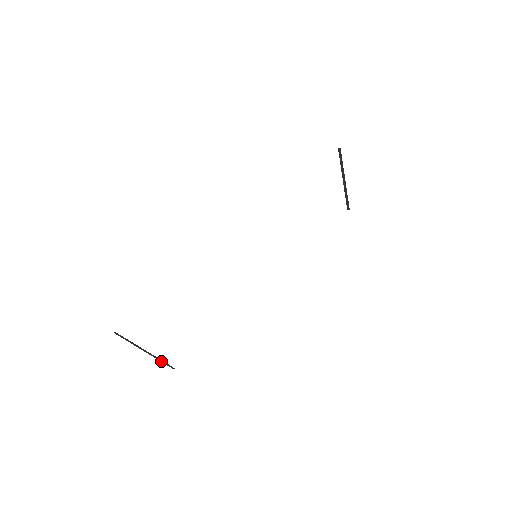
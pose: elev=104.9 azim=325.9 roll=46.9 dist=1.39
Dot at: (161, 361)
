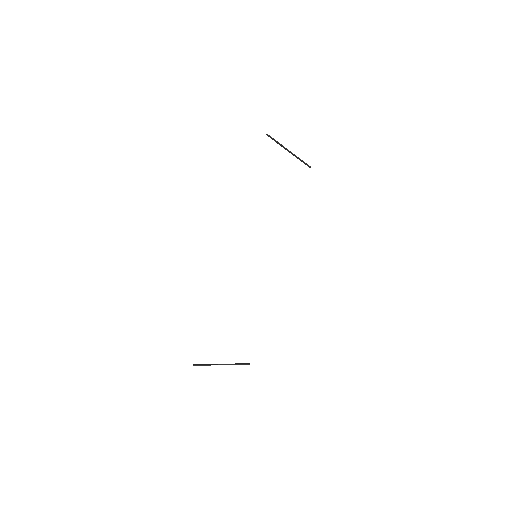
Dot at: (237, 364)
